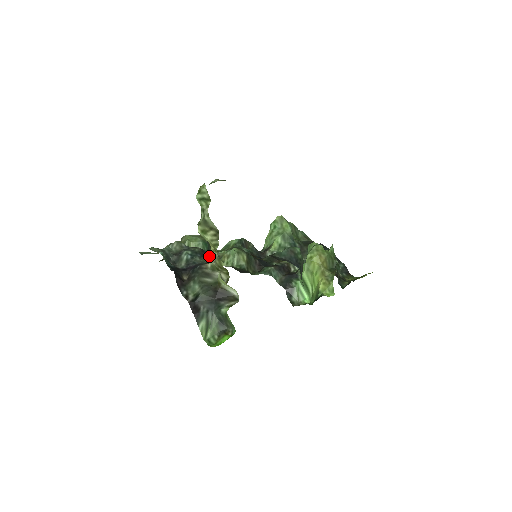
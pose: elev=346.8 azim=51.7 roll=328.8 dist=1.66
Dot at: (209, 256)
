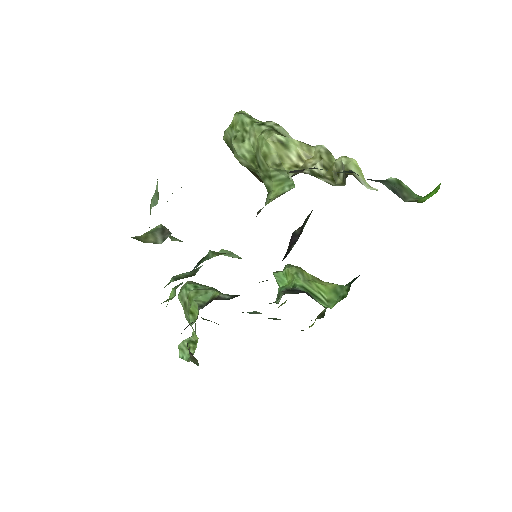
Dot at: occluded
